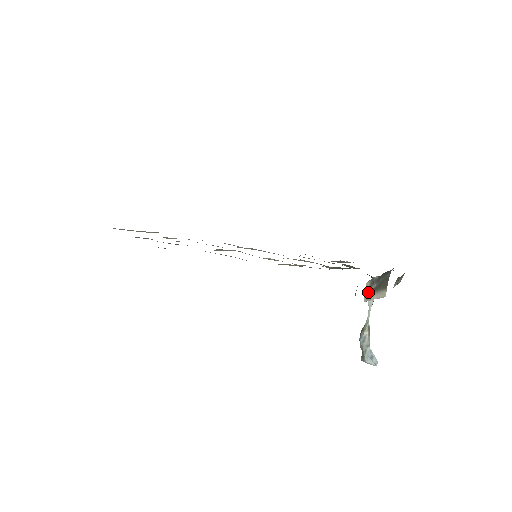
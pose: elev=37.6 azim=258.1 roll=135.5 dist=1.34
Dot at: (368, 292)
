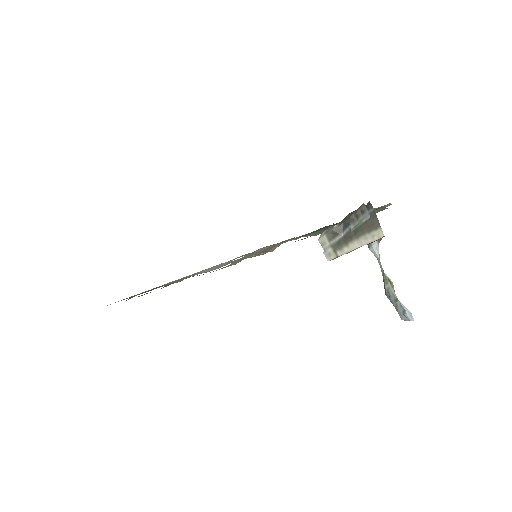
Dot at: (331, 248)
